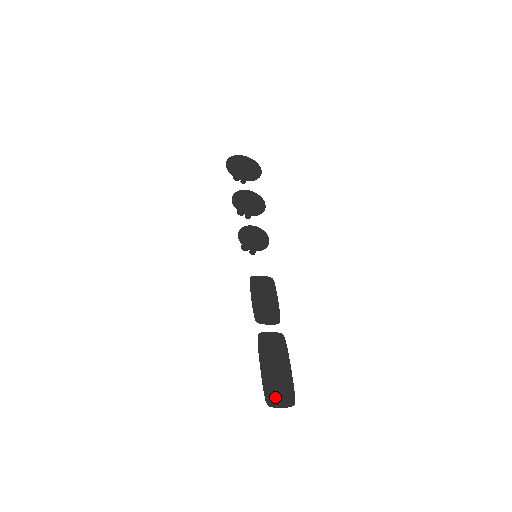
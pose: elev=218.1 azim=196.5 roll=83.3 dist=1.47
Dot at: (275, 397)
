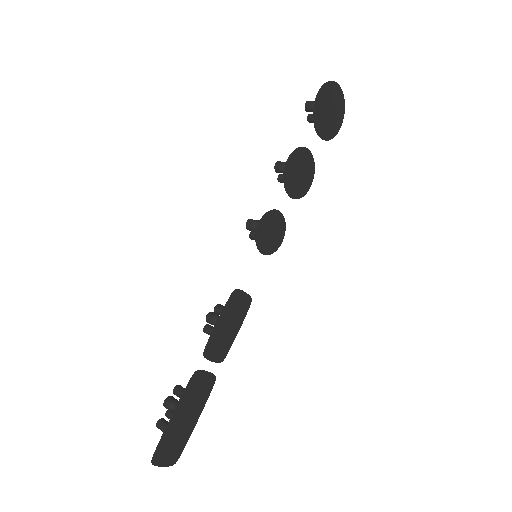
Dot at: (164, 454)
